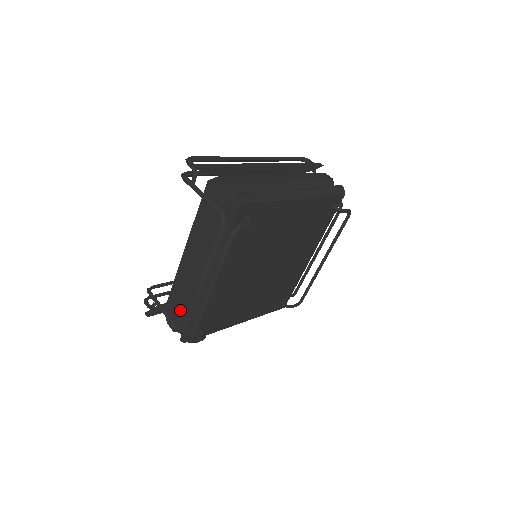
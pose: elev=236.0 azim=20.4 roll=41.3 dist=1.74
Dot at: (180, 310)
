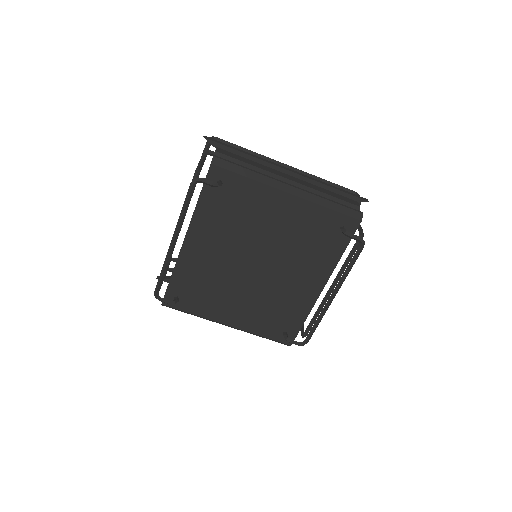
Dot at: occluded
